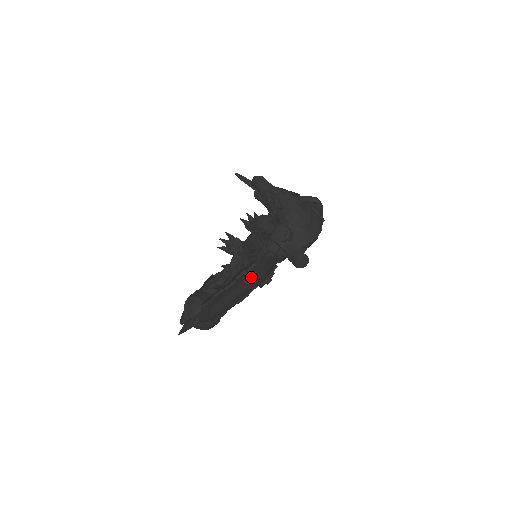
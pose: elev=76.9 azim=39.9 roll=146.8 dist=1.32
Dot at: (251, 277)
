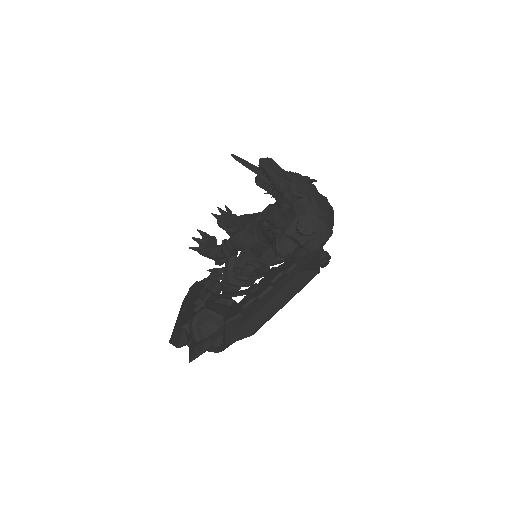
Dot at: (296, 280)
